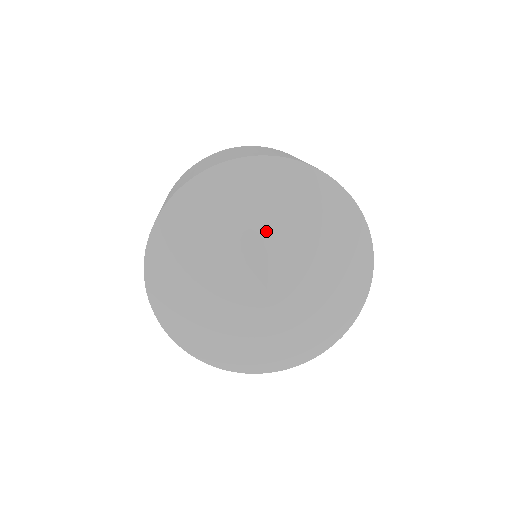
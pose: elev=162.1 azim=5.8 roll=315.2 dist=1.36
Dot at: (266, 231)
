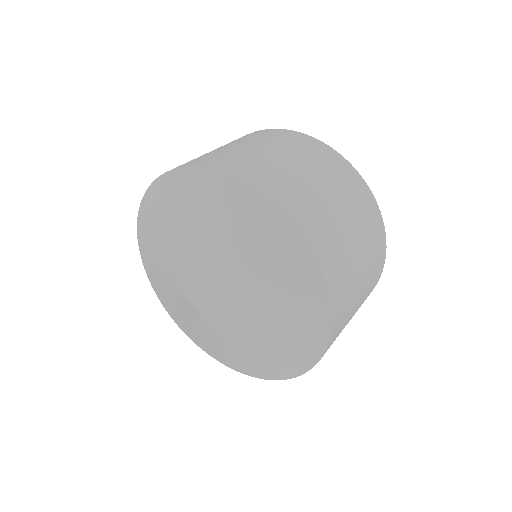
Dot at: (179, 249)
